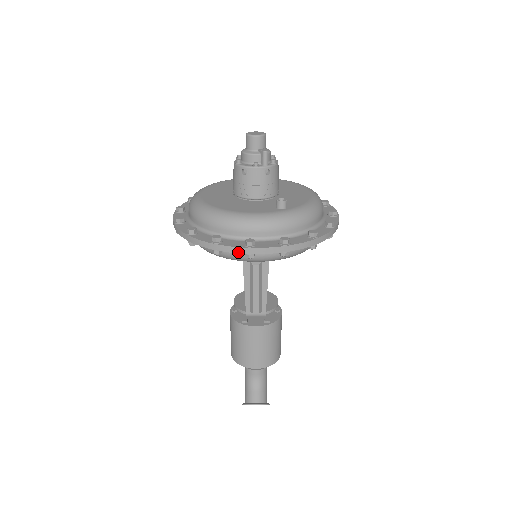
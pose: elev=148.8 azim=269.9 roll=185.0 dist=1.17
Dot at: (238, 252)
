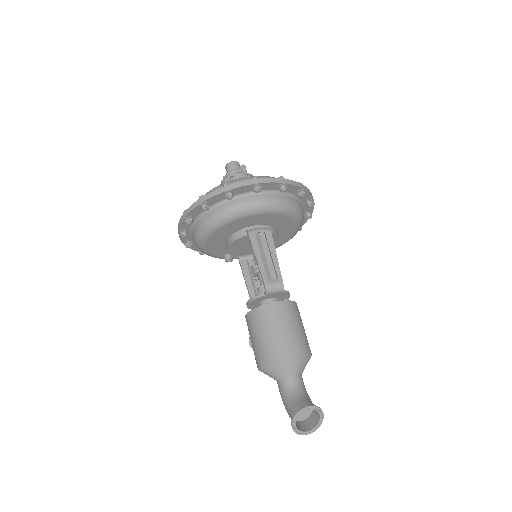
Dot at: (248, 184)
